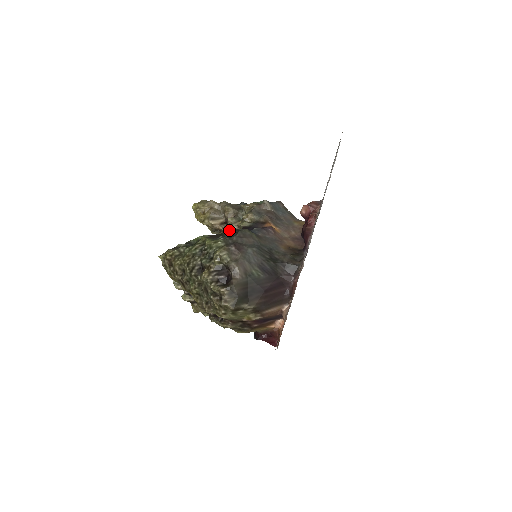
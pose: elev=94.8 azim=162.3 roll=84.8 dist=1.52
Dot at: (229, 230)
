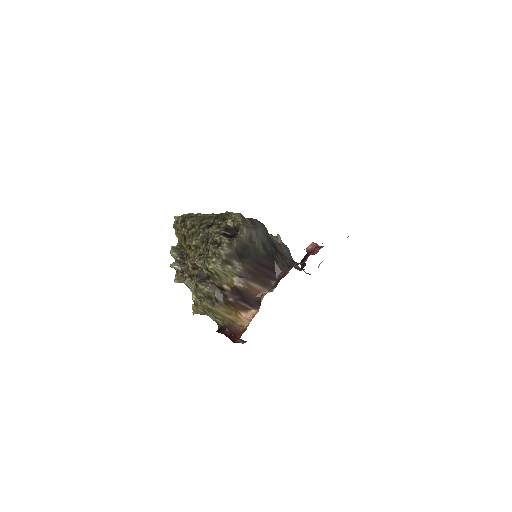
Dot at: occluded
